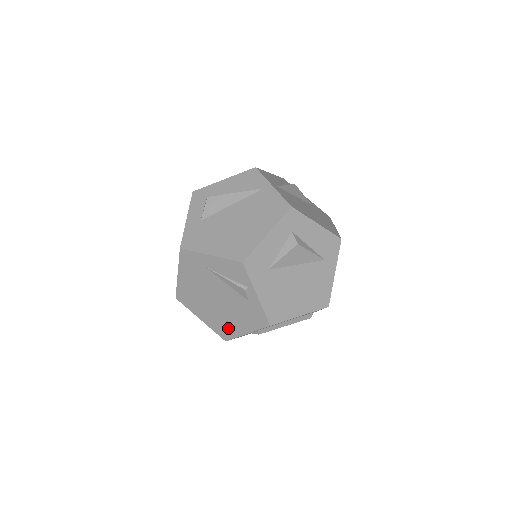
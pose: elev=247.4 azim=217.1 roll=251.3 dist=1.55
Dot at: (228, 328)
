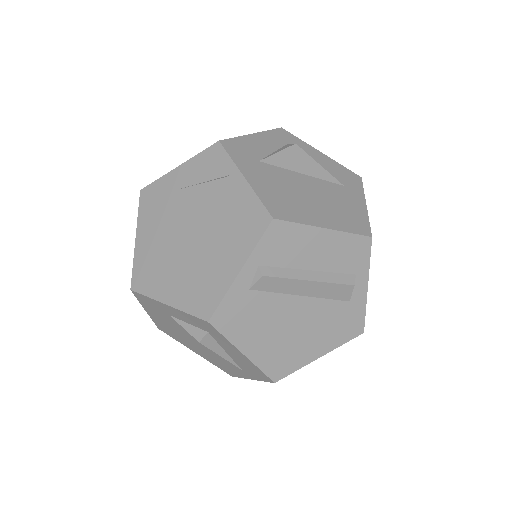
Dot at: (209, 285)
